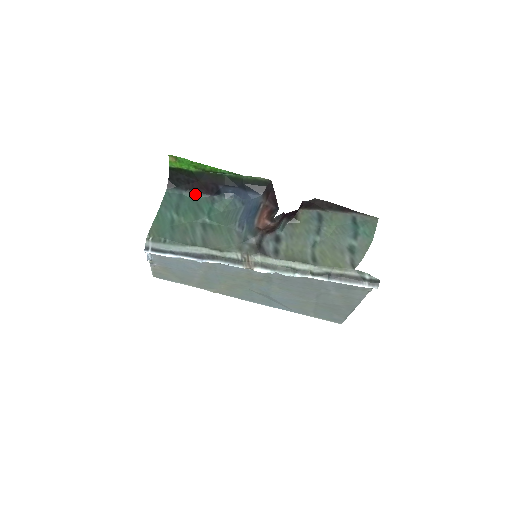
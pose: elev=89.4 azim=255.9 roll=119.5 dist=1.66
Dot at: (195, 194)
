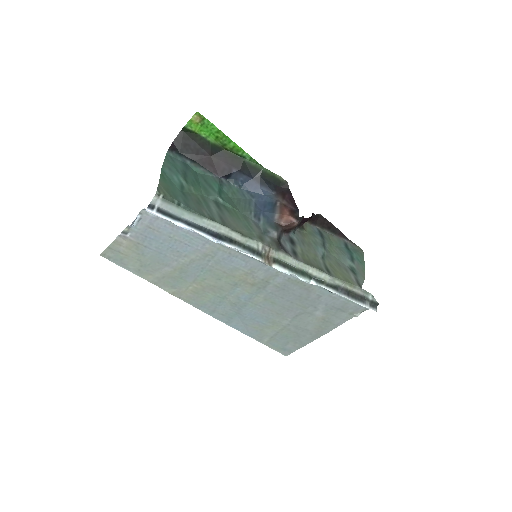
Dot at: (201, 169)
